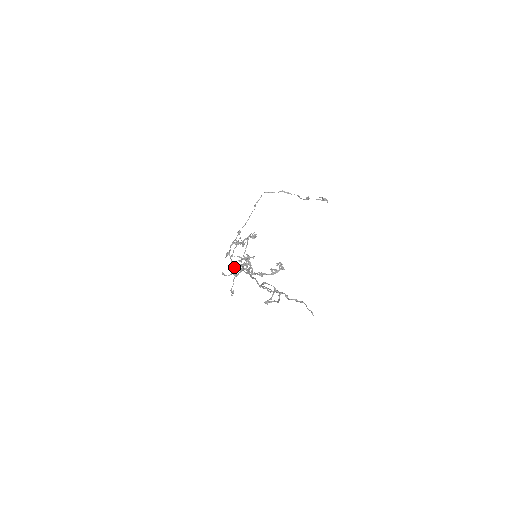
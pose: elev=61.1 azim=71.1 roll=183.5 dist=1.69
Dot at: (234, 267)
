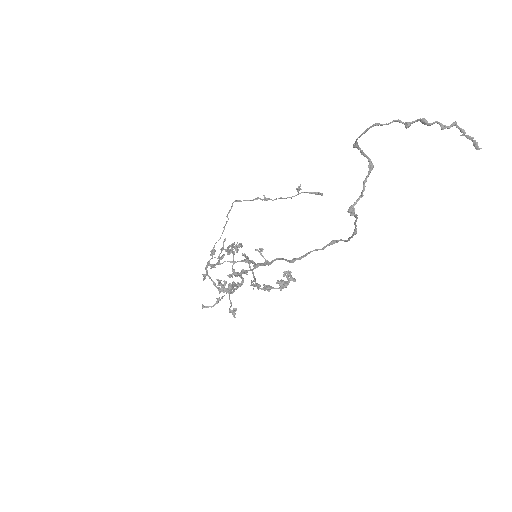
Dot at: (220, 290)
